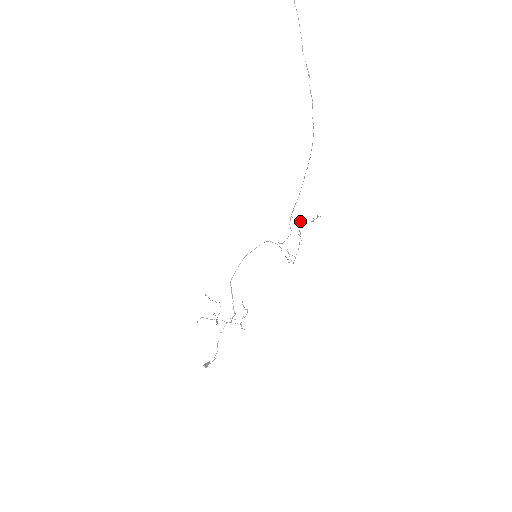
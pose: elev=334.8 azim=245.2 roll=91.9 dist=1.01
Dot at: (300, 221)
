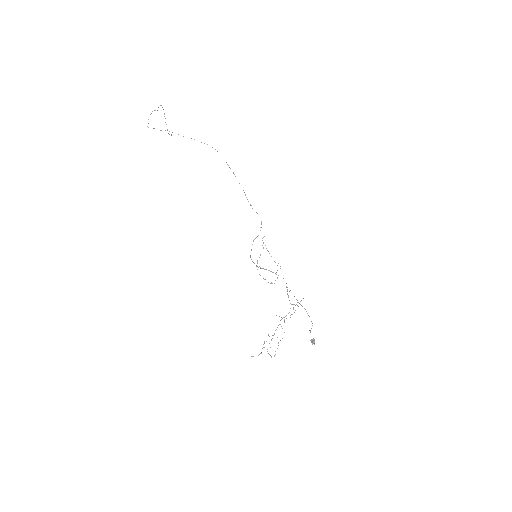
Dot at: (257, 261)
